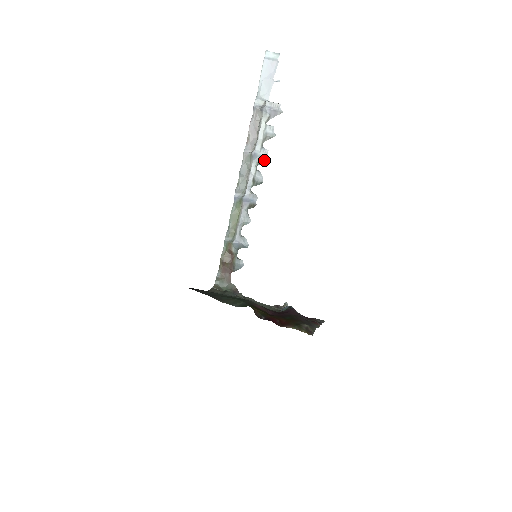
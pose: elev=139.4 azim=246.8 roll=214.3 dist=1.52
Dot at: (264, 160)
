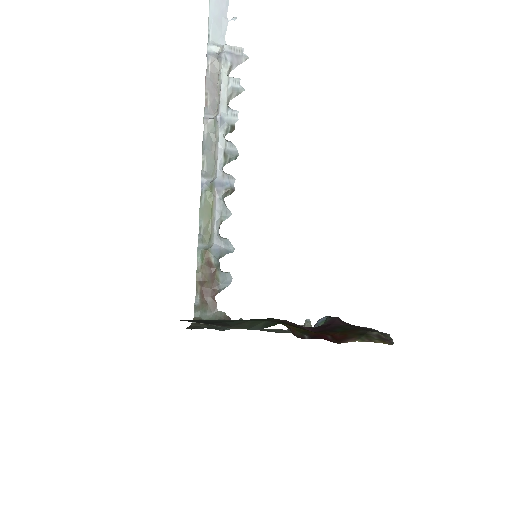
Dot at: (234, 125)
